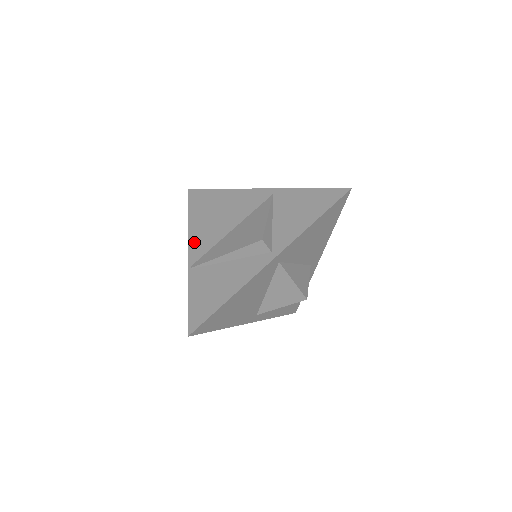
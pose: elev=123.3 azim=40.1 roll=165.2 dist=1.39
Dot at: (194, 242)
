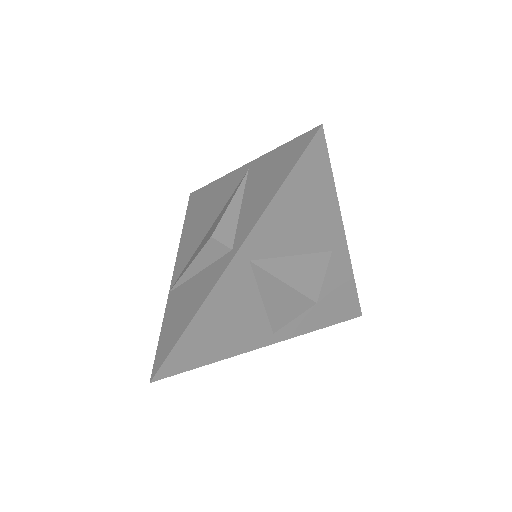
Dot at: (179, 257)
